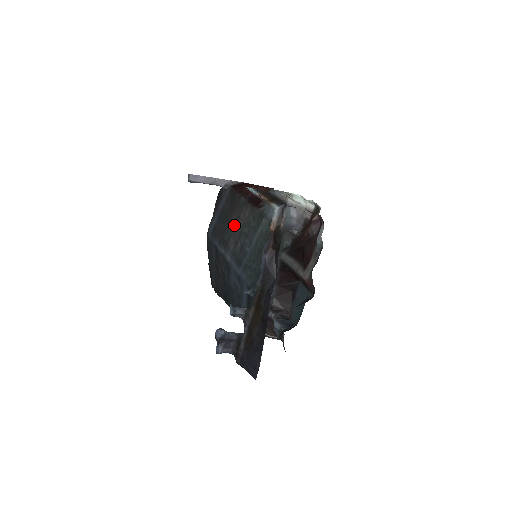
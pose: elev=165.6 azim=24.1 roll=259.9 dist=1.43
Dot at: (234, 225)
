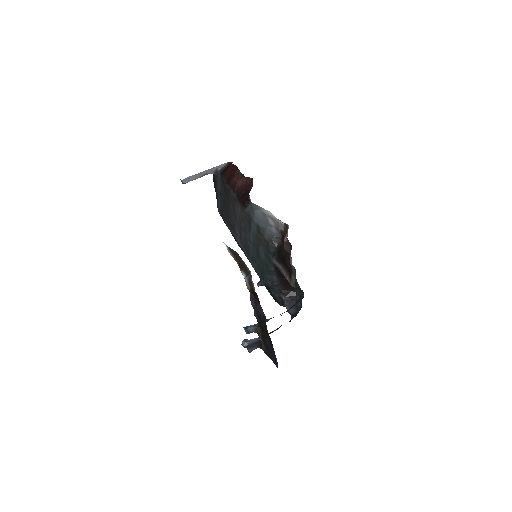
Dot at: (234, 215)
